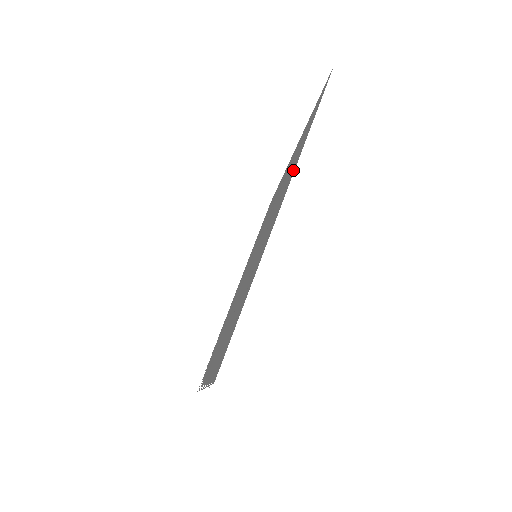
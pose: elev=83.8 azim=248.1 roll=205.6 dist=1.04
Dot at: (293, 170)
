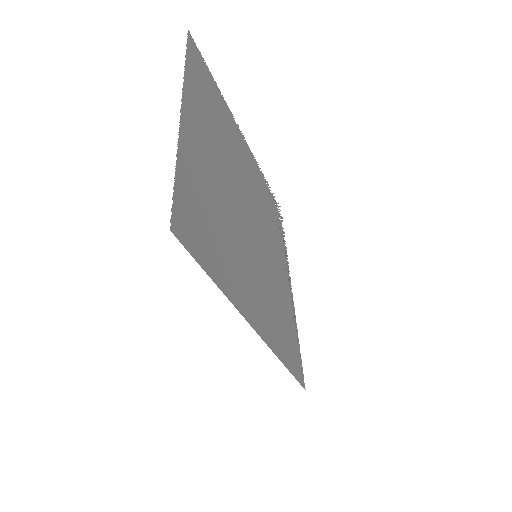
Dot at: (239, 305)
